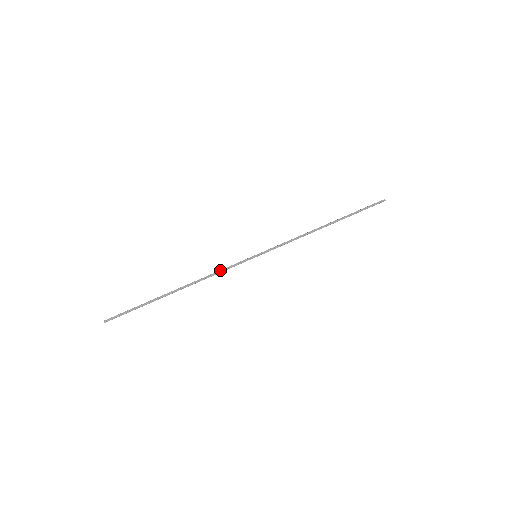
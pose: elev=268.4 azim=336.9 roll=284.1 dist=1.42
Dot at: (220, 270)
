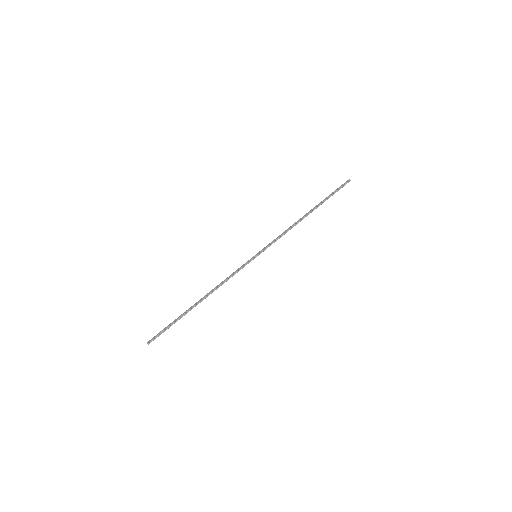
Dot at: (230, 276)
